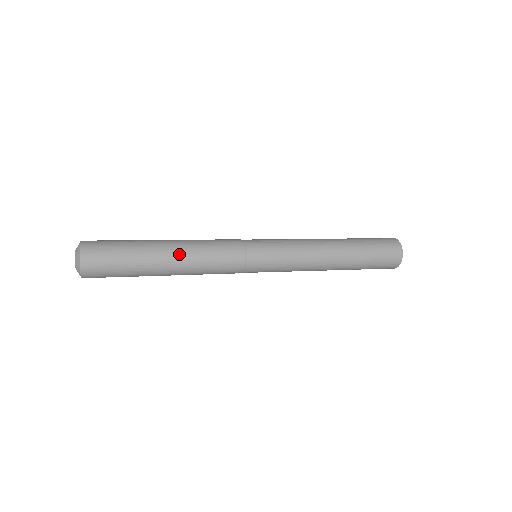
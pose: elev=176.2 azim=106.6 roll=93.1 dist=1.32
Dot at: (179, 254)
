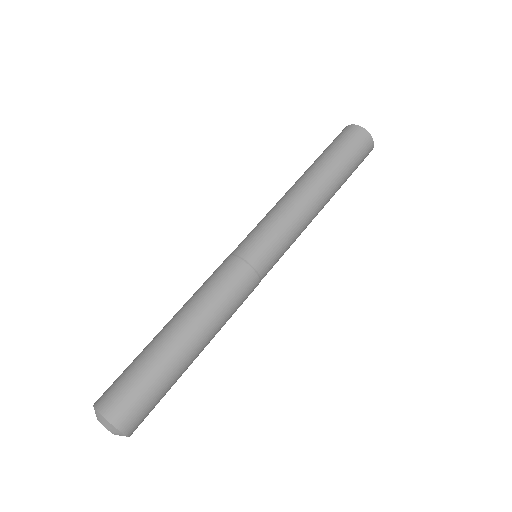
Dot at: (197, 327)
